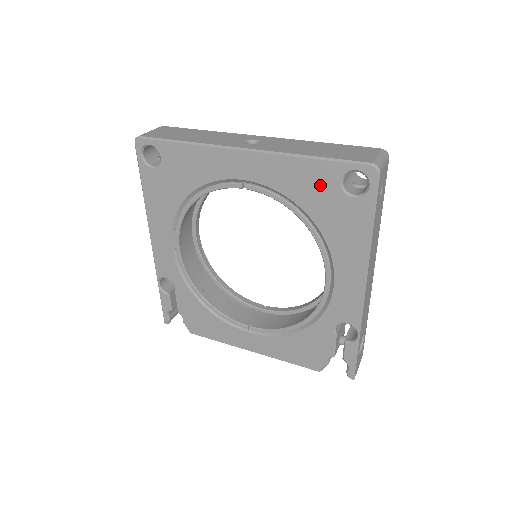
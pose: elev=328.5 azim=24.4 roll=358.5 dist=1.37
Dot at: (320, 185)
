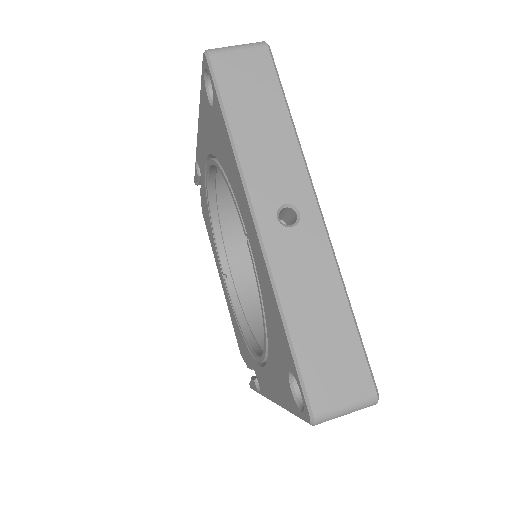
Dot at: (280, 344)
